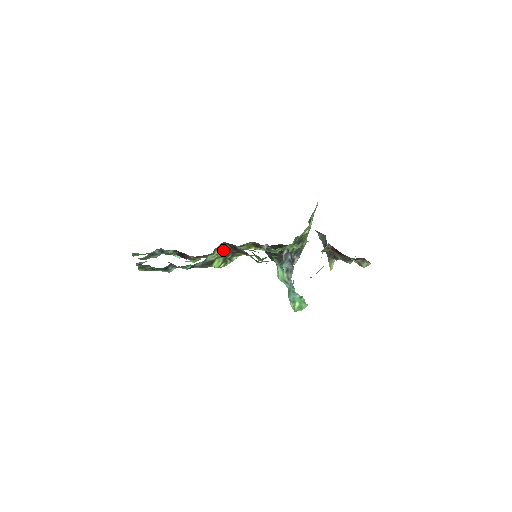
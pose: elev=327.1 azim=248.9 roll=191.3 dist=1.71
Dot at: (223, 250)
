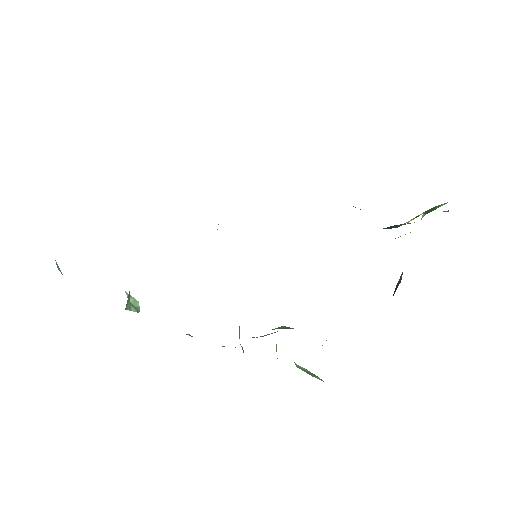
Dot at: occluded
